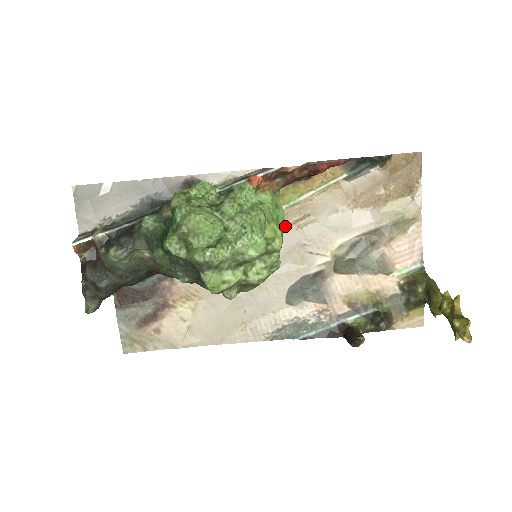
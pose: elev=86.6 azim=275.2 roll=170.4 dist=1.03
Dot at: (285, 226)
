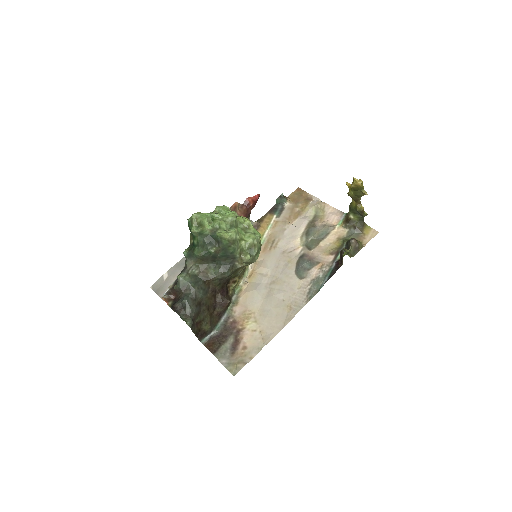
Dot at: (268, 252)
